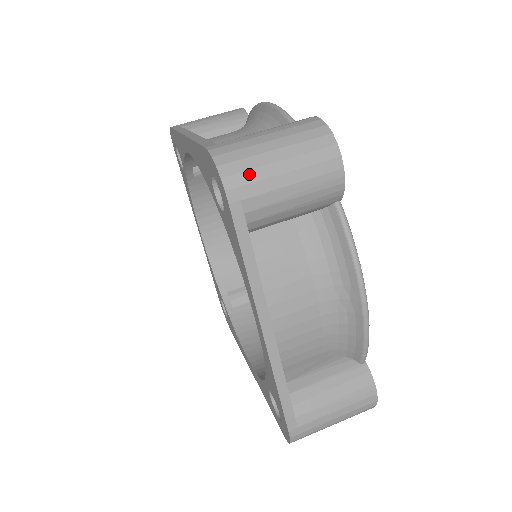
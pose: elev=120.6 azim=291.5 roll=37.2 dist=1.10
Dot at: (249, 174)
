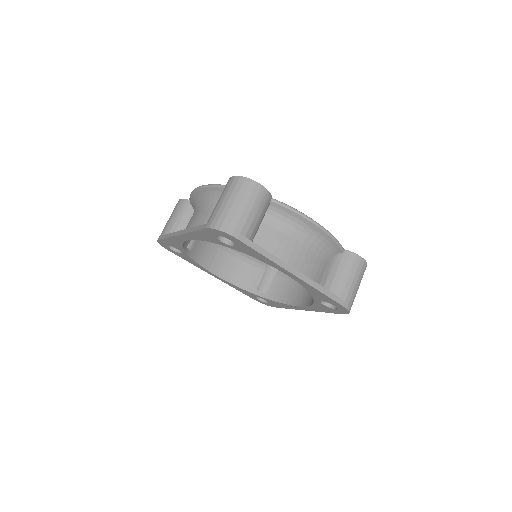
Dot at: (233, 221)
